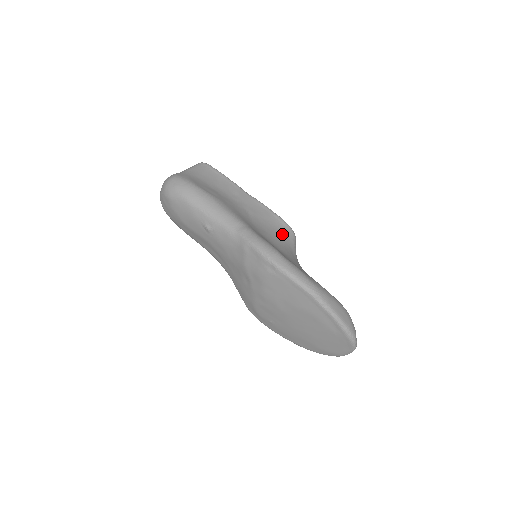
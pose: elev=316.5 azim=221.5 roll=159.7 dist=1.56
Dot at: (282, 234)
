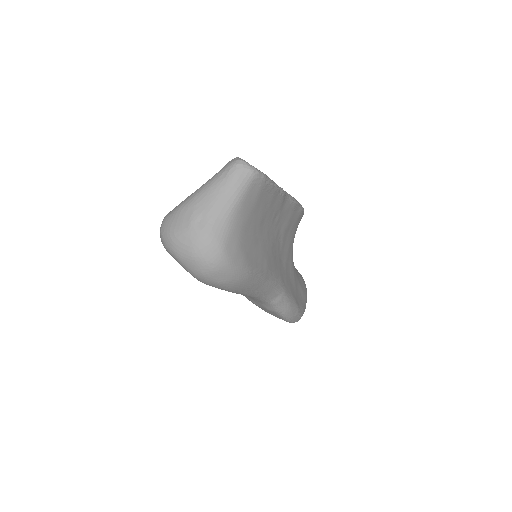
Dot at: occluded
